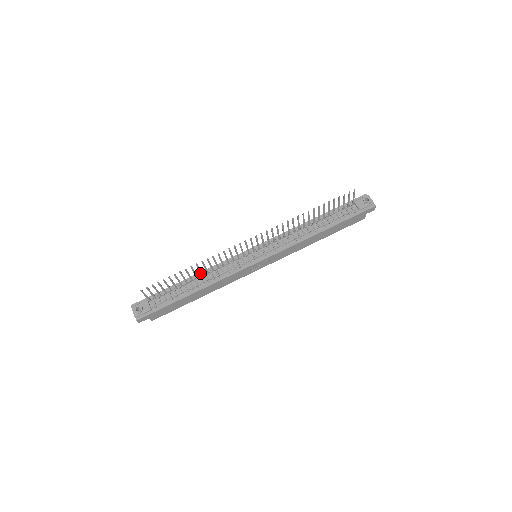
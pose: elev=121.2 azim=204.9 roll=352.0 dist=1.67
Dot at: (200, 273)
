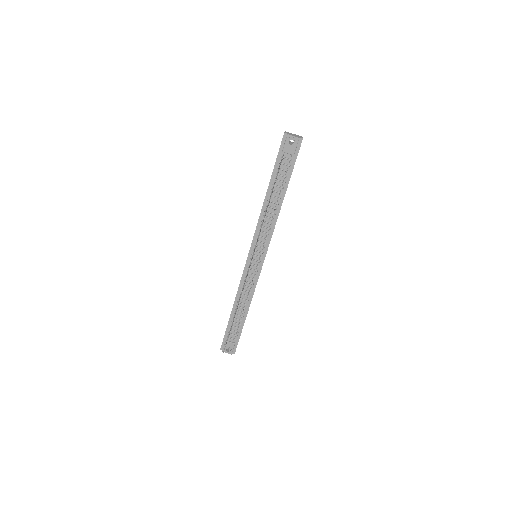
Dot at: (236, 300)
